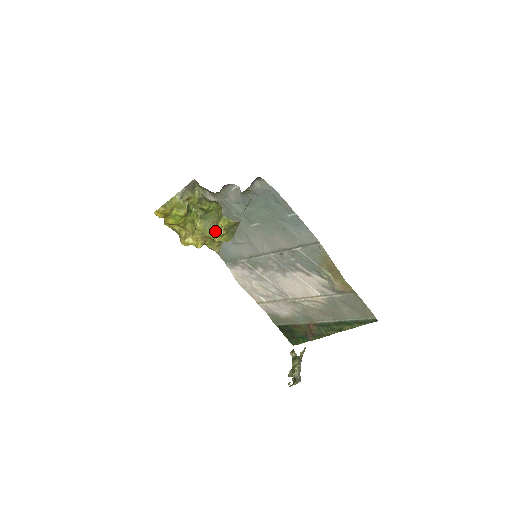
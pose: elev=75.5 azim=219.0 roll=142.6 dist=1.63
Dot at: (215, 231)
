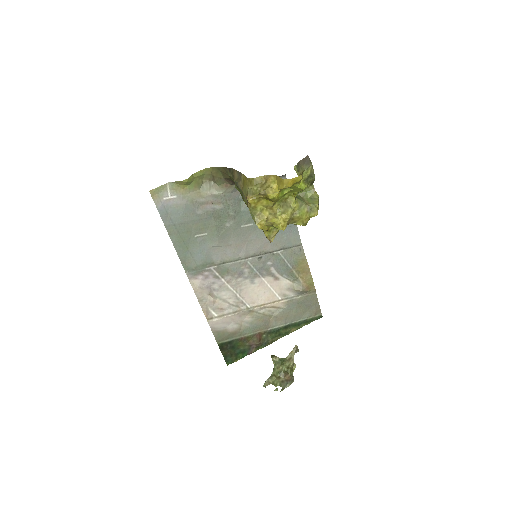
Dot at: (309, 212)
